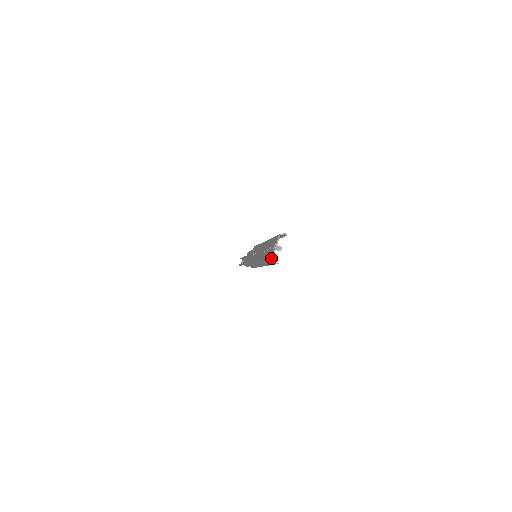
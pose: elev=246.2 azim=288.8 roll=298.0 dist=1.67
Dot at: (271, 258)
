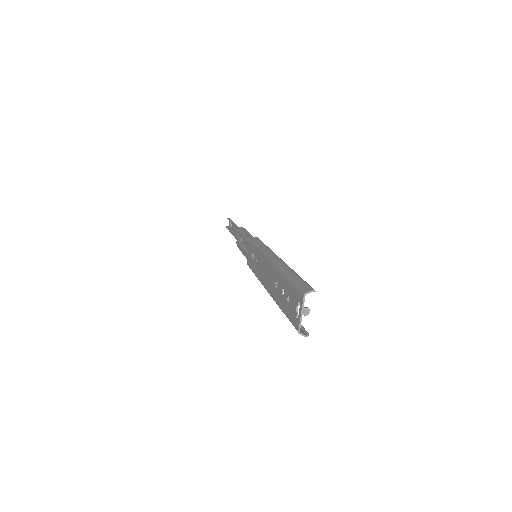
Dot at: (296, 328)
